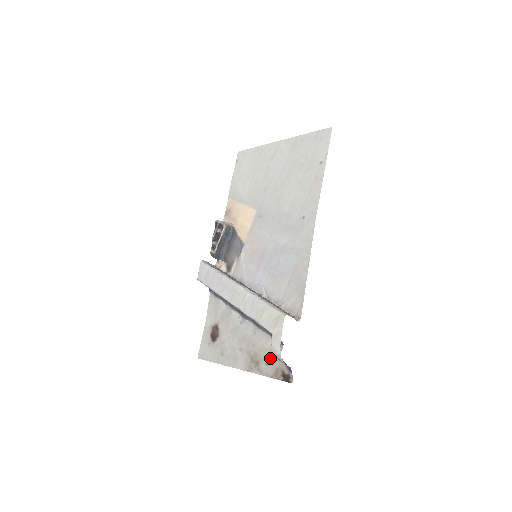
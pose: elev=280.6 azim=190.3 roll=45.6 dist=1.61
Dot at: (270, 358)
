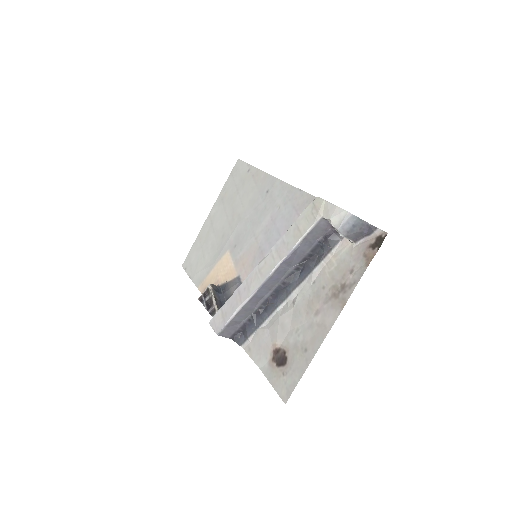
Dot at: (348, 262)
